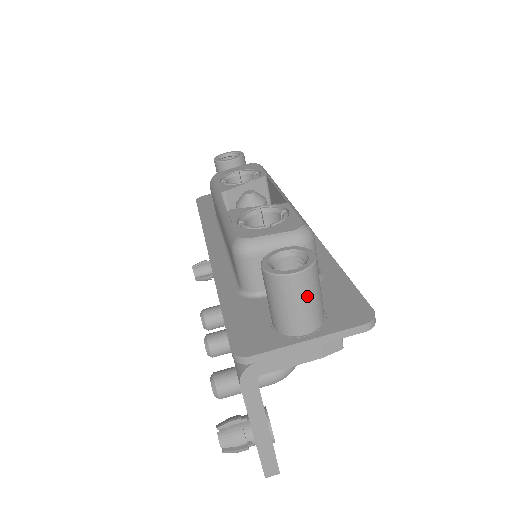
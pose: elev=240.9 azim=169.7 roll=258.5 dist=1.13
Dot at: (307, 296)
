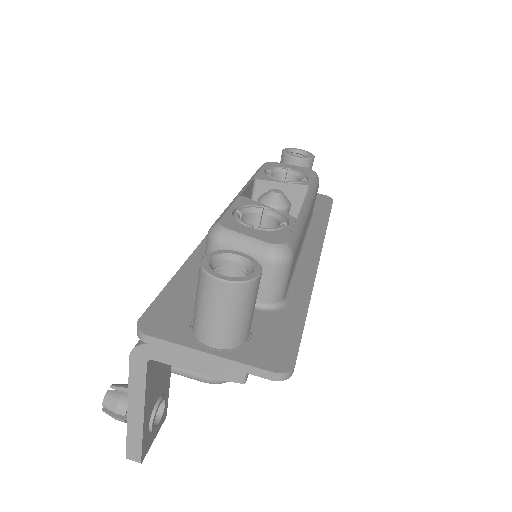
Dot at: (227, 310)
